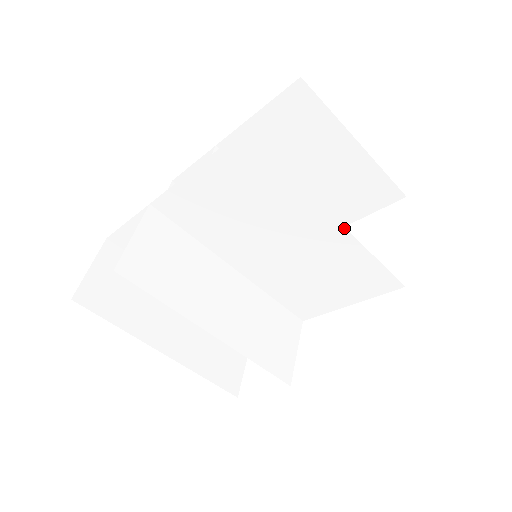
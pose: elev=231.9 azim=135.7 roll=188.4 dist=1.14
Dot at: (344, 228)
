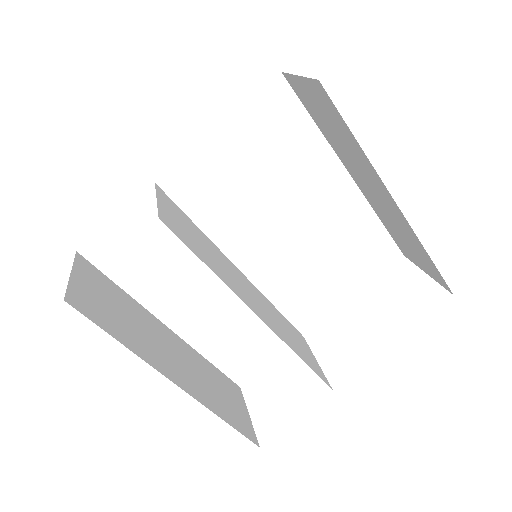
Dot at: (358, 188)
